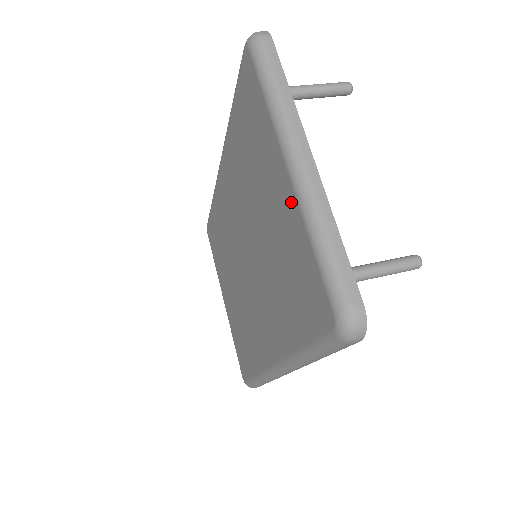
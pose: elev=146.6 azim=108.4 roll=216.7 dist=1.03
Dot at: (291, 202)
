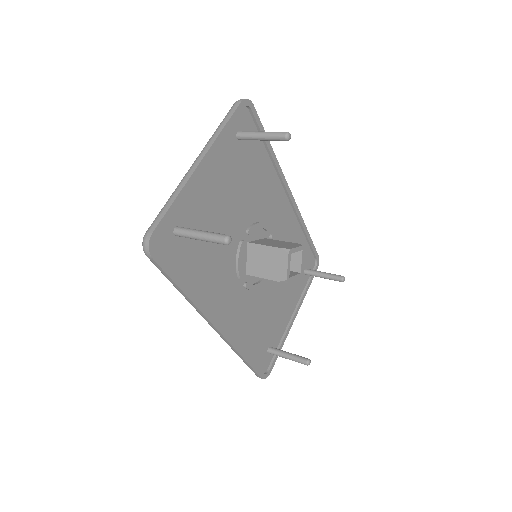
Dot at: occluded
